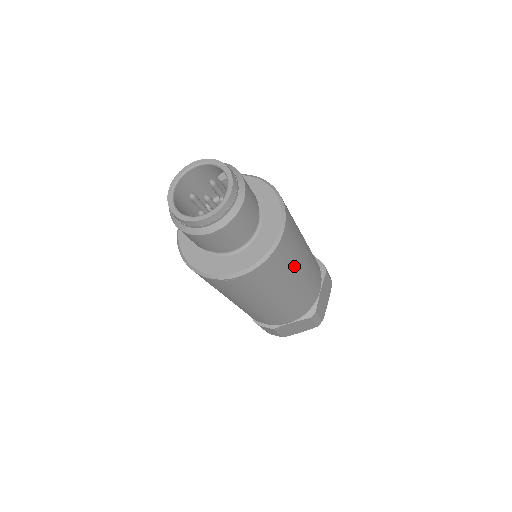
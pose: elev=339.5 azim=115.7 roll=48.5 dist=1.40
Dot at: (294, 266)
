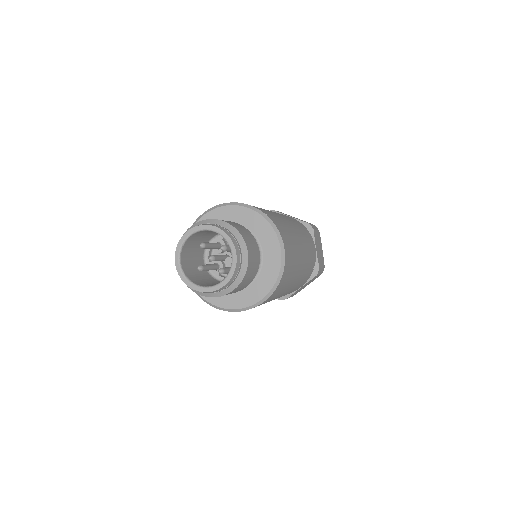
Dot at: (271, 300)
